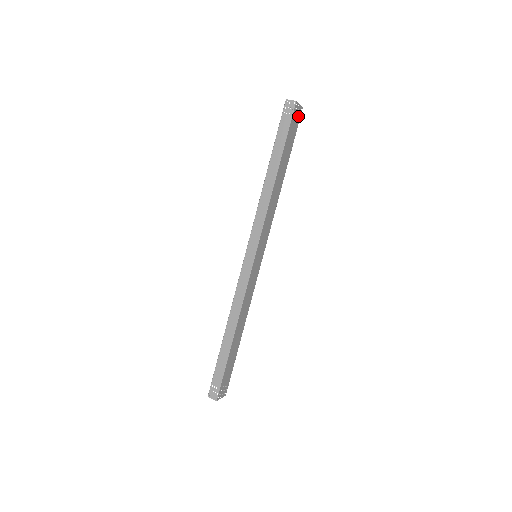
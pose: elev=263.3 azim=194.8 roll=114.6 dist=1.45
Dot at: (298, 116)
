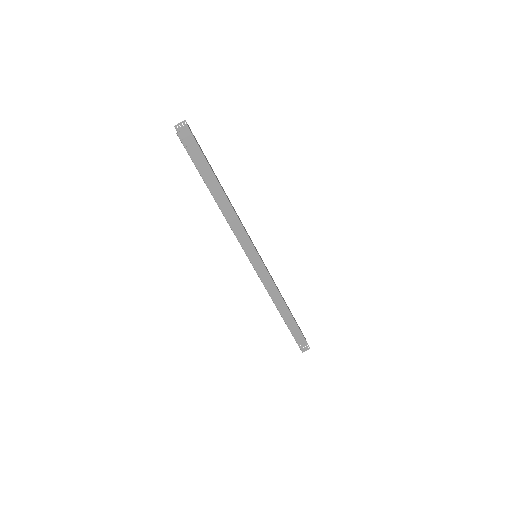
Dot at: occluded
